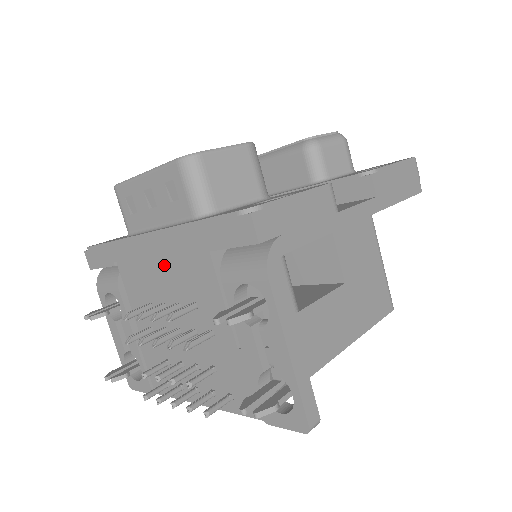
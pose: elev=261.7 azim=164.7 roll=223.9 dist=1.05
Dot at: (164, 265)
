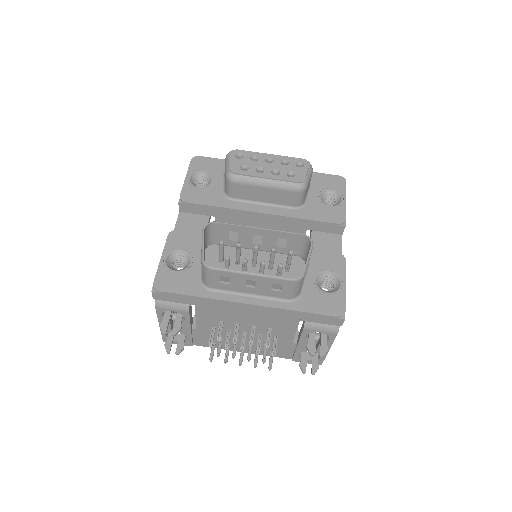
Dot at: (253, 314)
